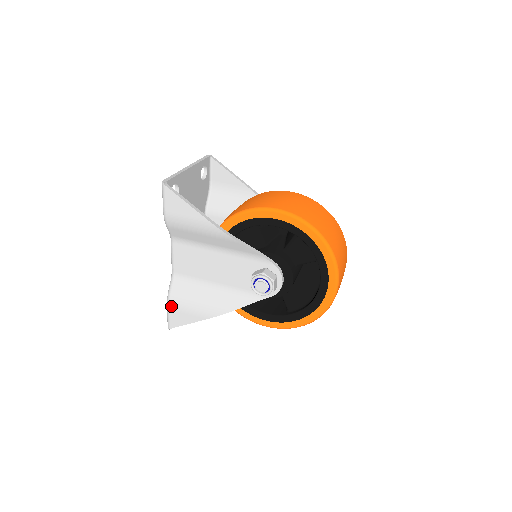
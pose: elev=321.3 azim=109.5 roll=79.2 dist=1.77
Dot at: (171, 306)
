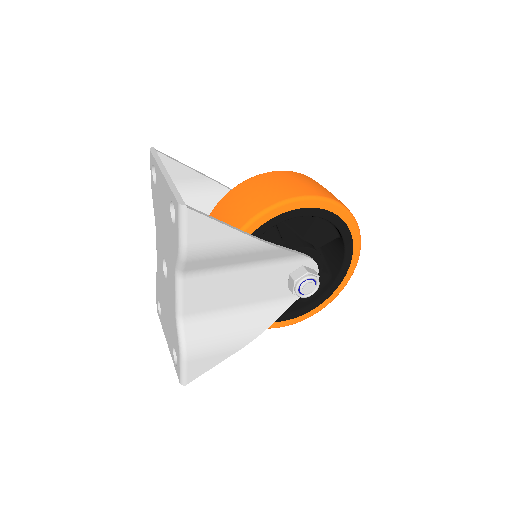
Dot at: (190, 358)
